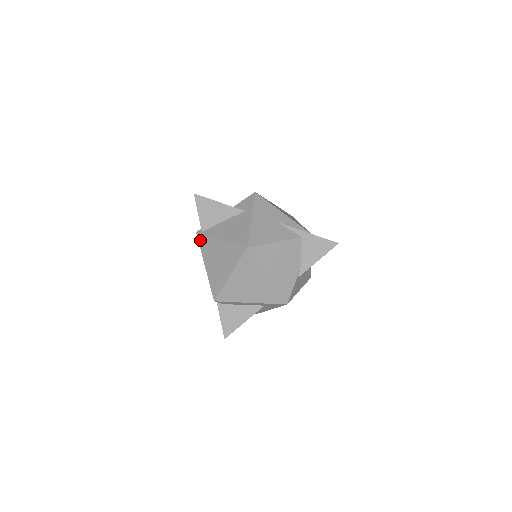
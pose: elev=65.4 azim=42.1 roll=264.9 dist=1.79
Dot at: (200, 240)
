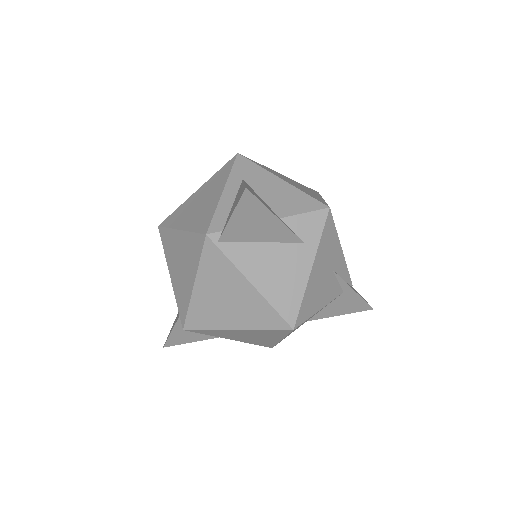
Dot at: (208, 251)
